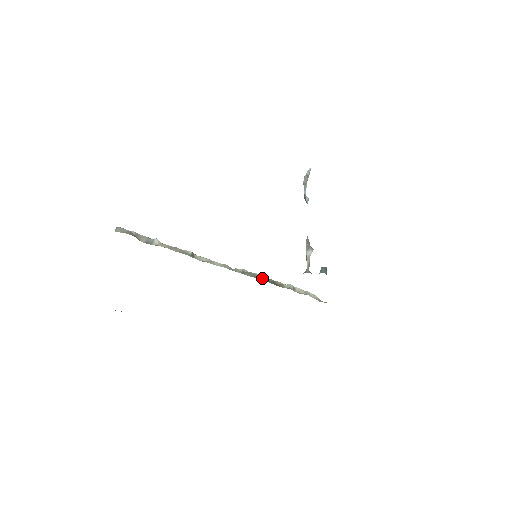
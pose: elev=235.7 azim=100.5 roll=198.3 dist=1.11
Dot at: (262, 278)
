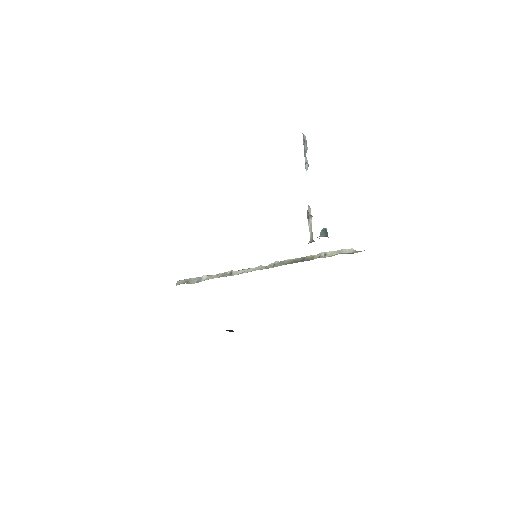
Dot at: (292, 261)
